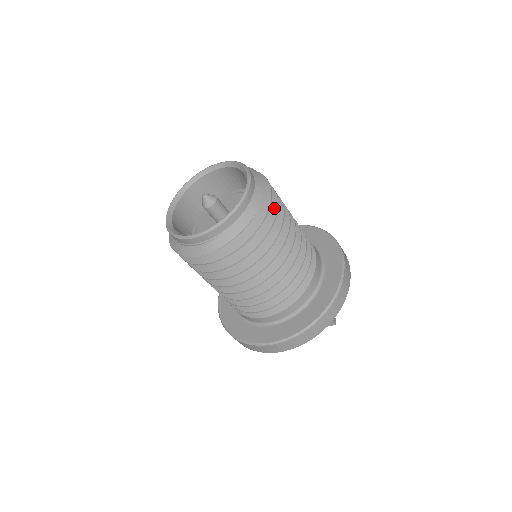
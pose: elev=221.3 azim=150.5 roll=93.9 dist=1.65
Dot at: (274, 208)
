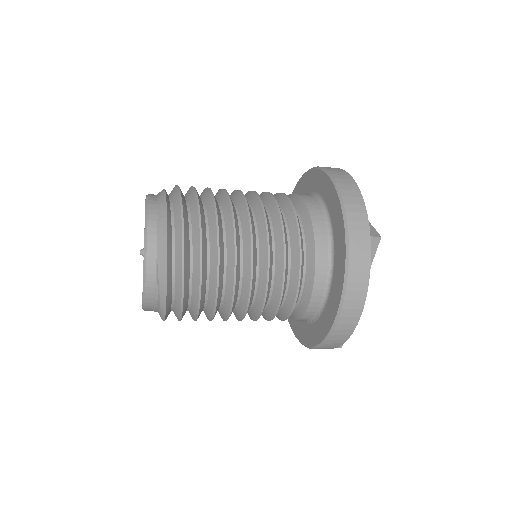
Dot at: (193, 200)
